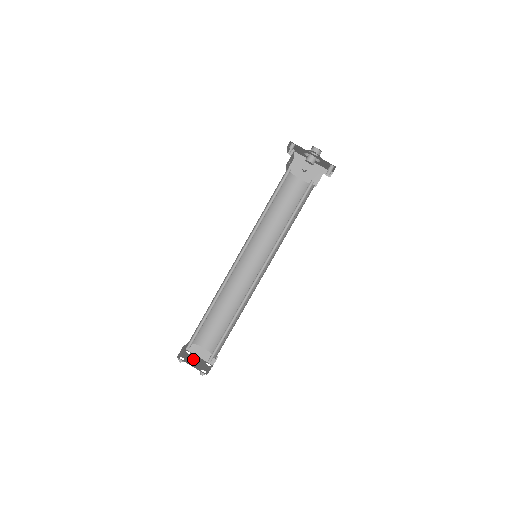
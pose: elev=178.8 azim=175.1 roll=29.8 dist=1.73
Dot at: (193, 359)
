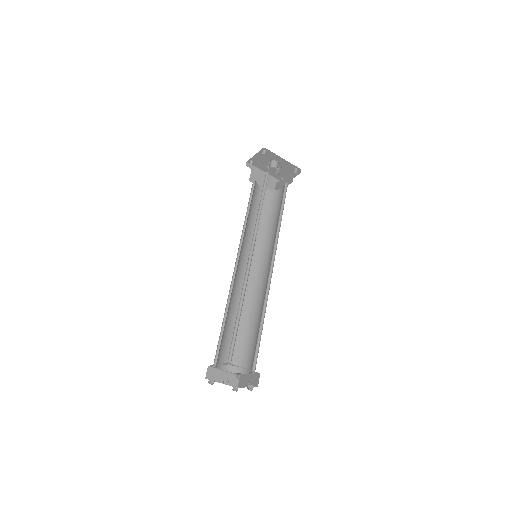
Dot at: occluded
